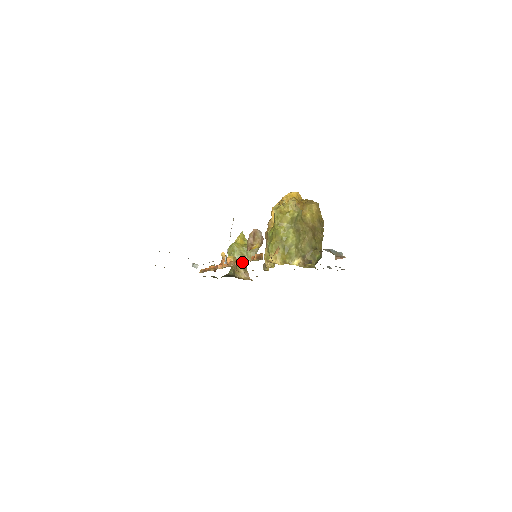
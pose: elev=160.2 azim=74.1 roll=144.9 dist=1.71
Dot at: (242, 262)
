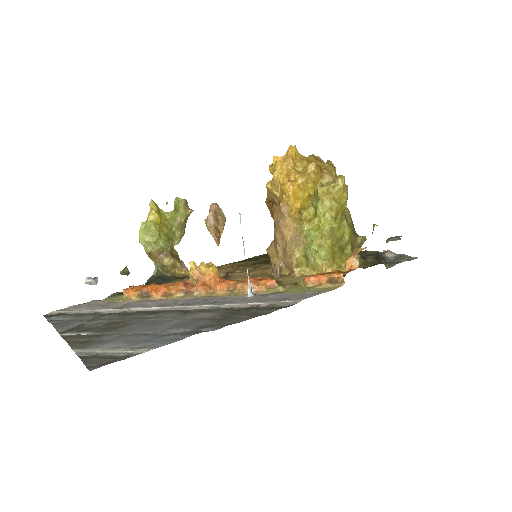
Dot at: (277, 284)
